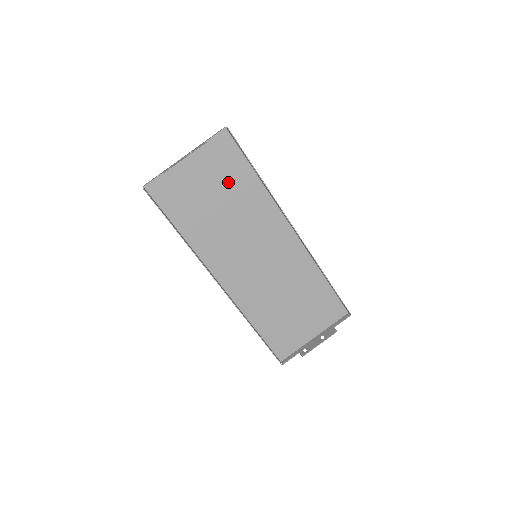
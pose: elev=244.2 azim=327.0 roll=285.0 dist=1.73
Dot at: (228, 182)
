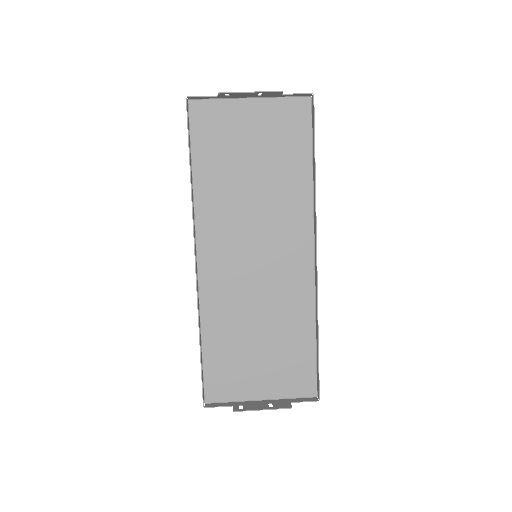
Dot at: (278, 154)
